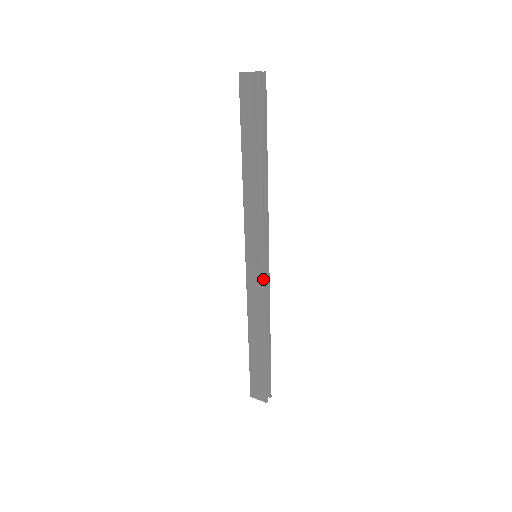
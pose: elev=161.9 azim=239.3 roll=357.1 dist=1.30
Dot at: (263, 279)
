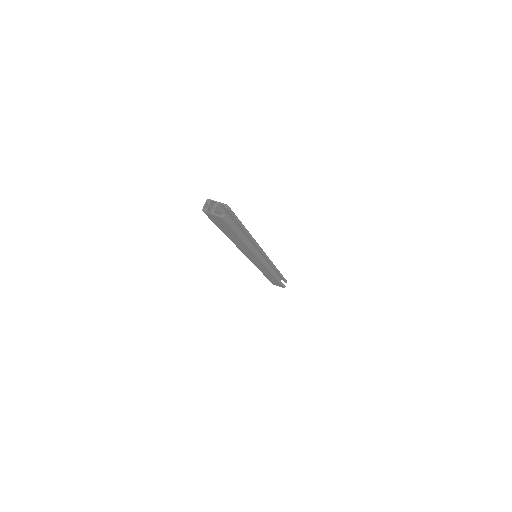
Dot at: (266, 267)
